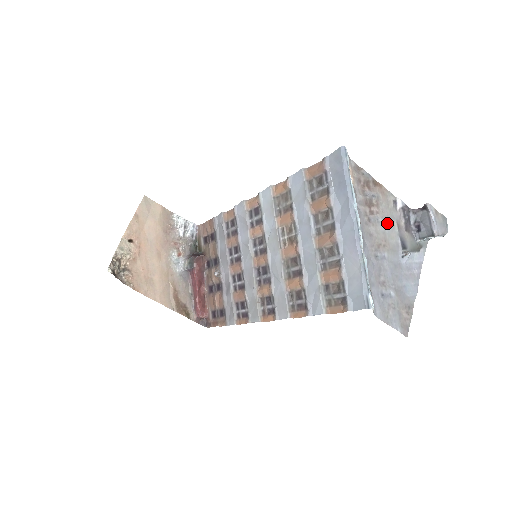
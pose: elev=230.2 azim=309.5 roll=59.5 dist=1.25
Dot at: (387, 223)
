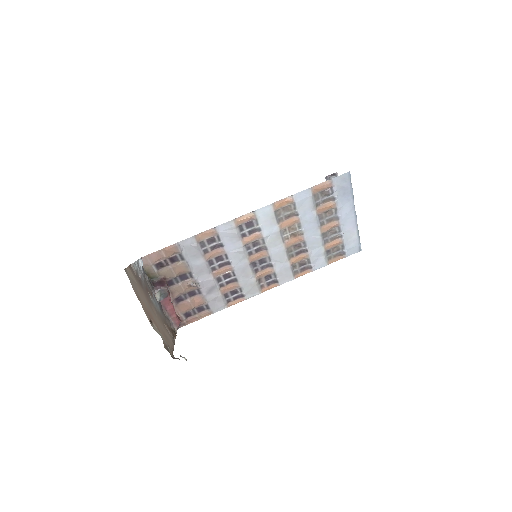
Dot at: occluded
